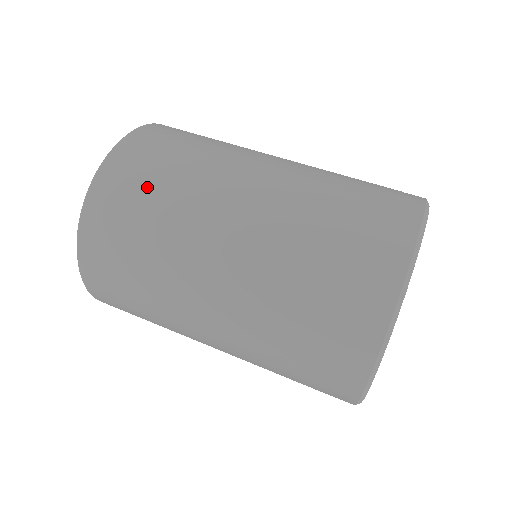
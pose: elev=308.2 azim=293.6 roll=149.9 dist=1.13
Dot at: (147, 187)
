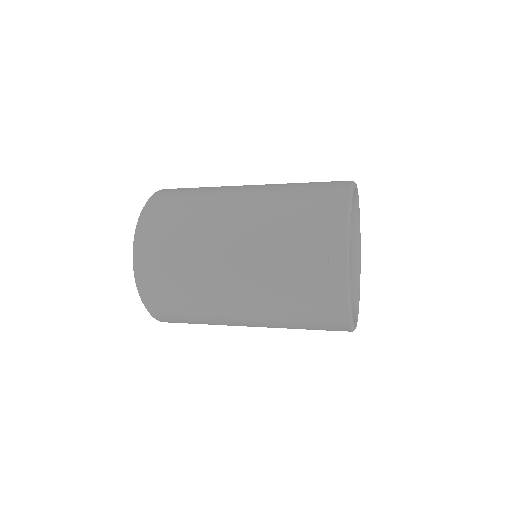
Dot at: occluded
